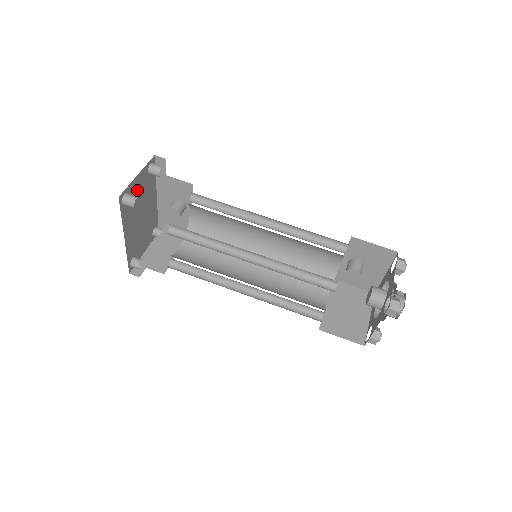
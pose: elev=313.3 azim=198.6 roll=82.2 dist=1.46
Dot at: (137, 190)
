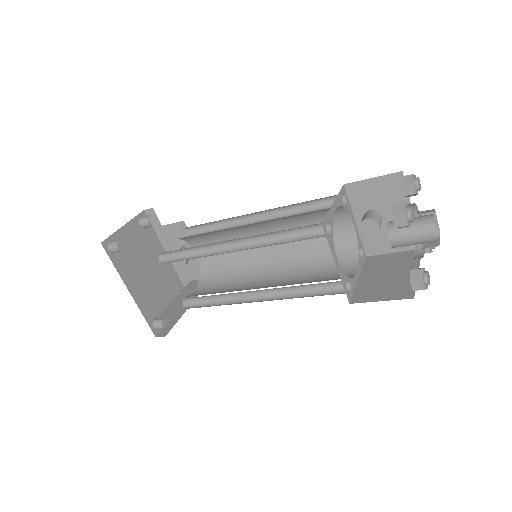
Dot at: (130, 242)
